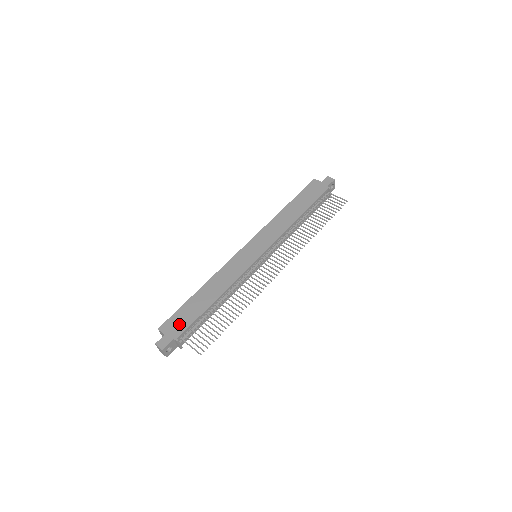
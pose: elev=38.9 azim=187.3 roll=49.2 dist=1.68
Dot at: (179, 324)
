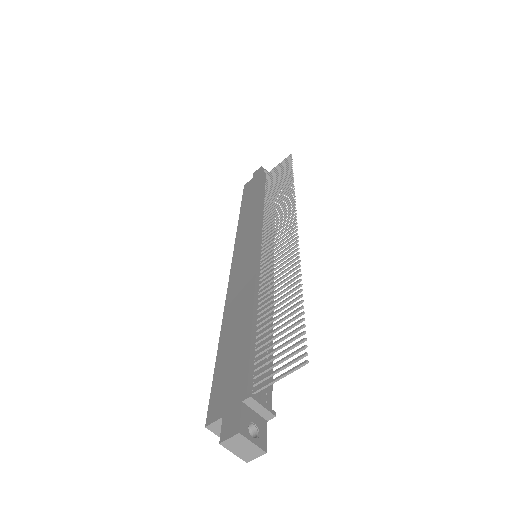
Dot at: (231, 382)
